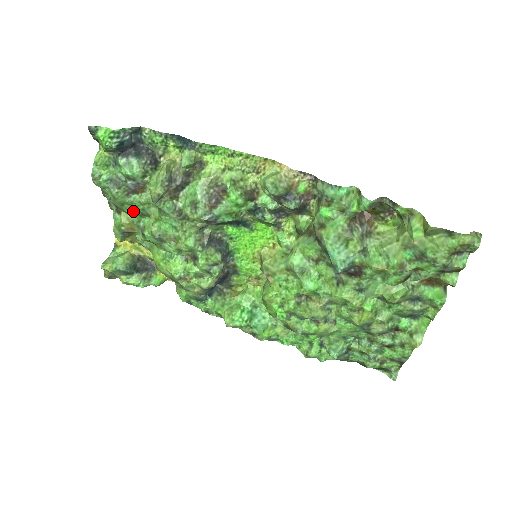
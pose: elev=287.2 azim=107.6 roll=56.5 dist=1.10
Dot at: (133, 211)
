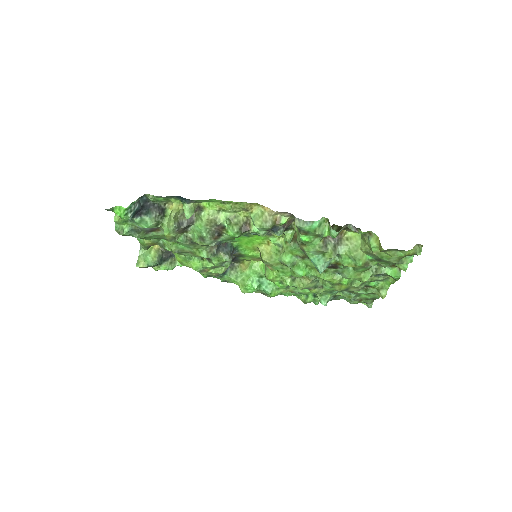
Dot at: occluded
